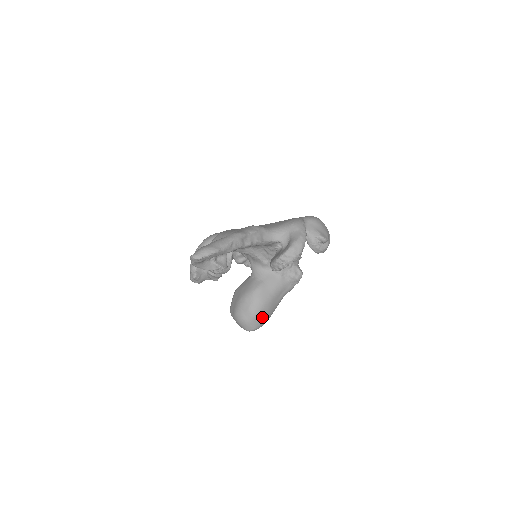
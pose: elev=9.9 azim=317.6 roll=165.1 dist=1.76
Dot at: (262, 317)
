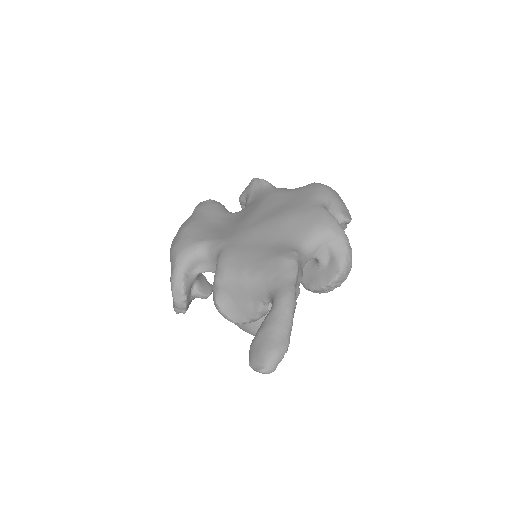
Dot at: occluded
